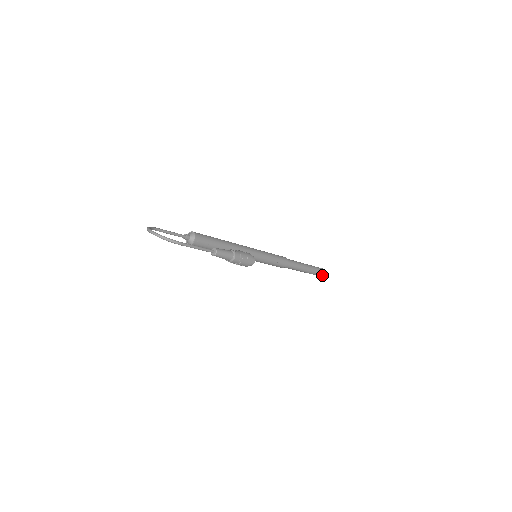
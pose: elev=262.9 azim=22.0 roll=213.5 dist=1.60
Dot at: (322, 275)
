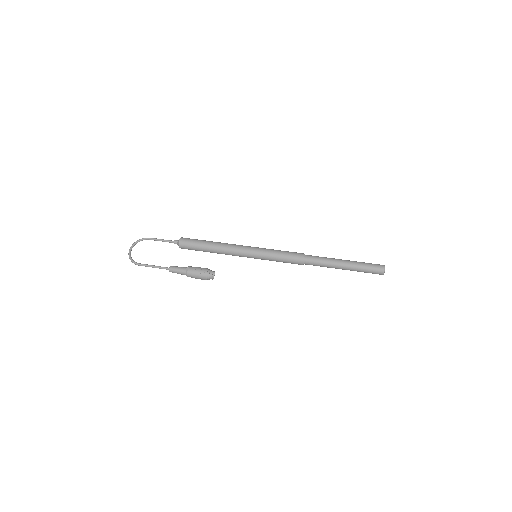
Dot at: (380, 274)
